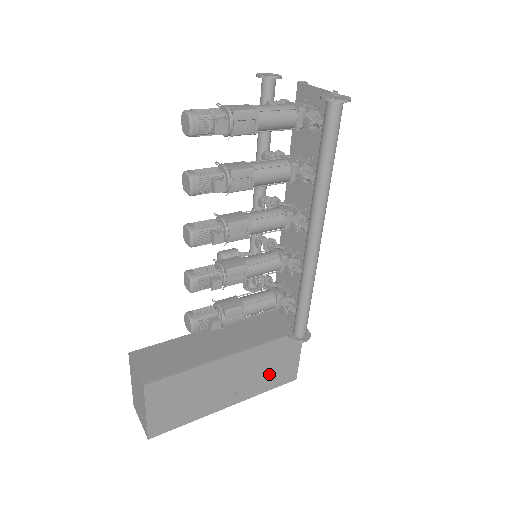
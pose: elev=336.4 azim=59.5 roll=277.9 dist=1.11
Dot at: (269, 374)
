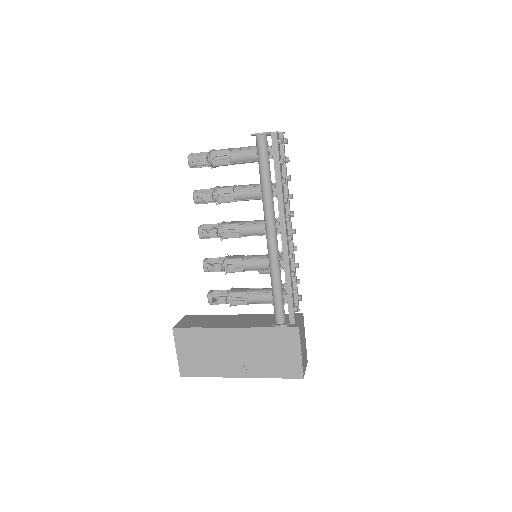
Dot at: (272, 361)
